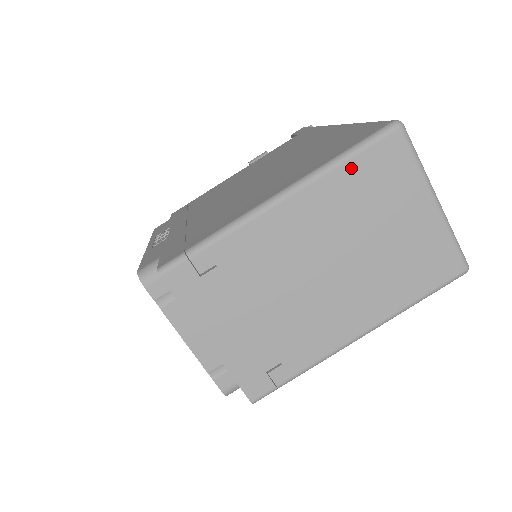
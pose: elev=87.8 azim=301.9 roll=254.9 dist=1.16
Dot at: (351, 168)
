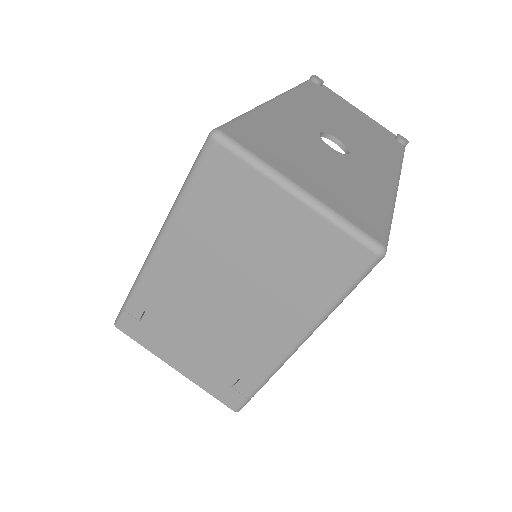
Dot at: (194, 197)
